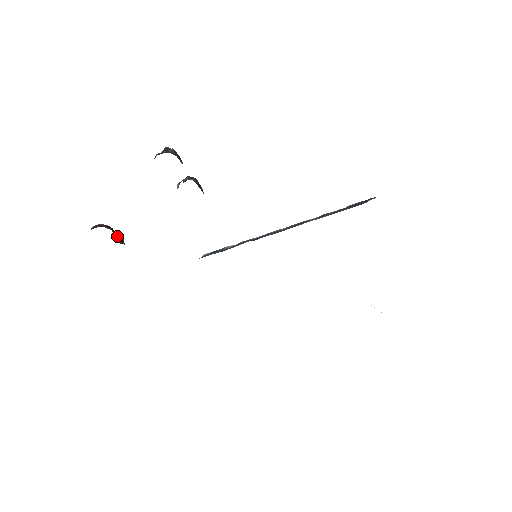
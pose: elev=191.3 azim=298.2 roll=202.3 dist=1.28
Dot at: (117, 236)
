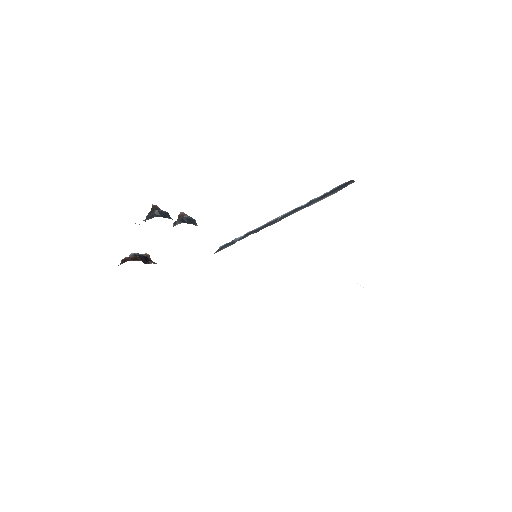
Dot at: (143, 258)
